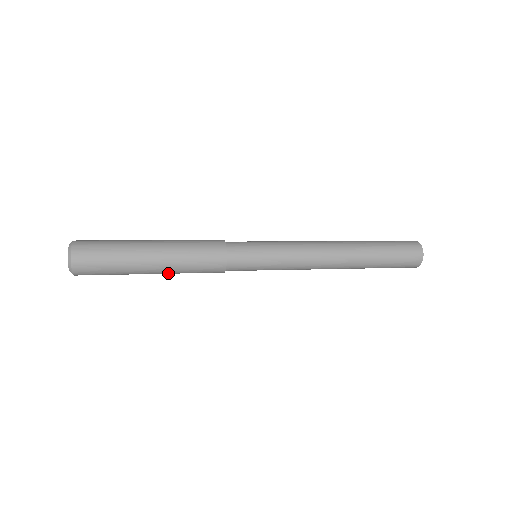
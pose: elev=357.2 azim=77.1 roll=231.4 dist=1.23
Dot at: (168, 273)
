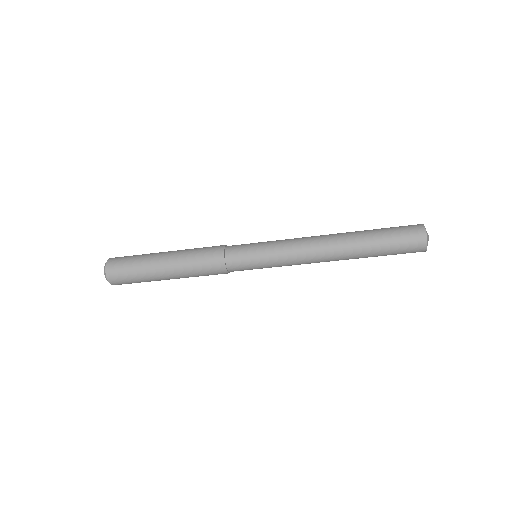
Dot at: (176, 260)
